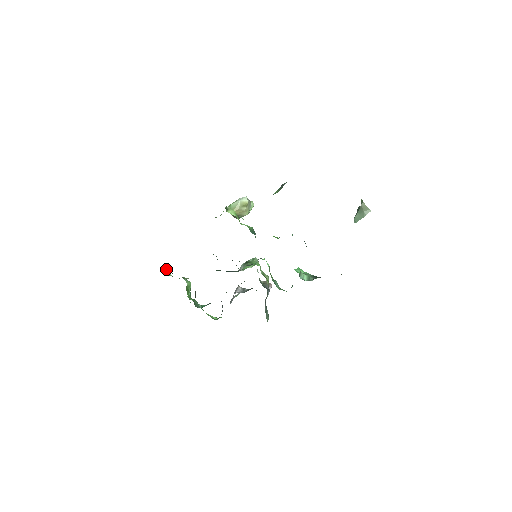
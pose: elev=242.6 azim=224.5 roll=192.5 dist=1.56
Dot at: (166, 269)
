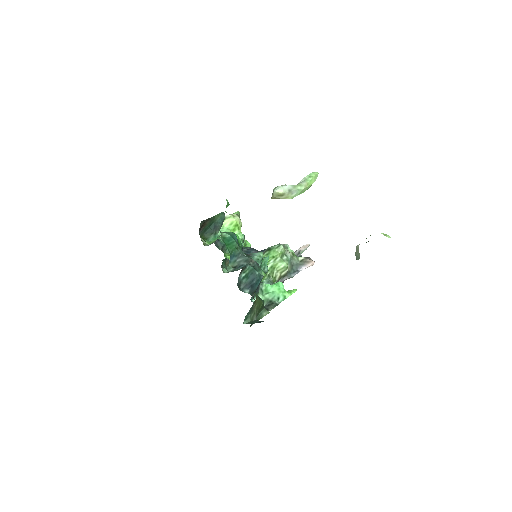
Dot at: occluded
